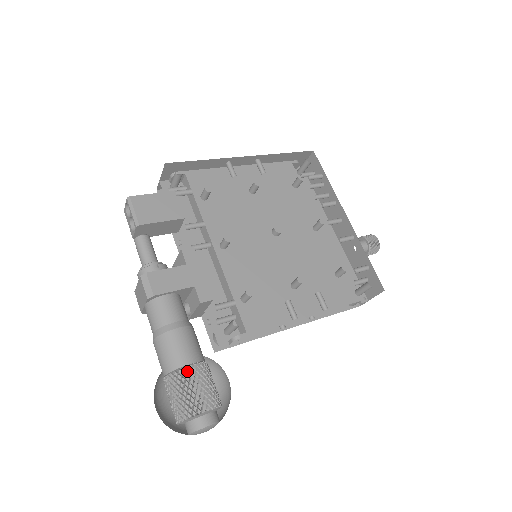
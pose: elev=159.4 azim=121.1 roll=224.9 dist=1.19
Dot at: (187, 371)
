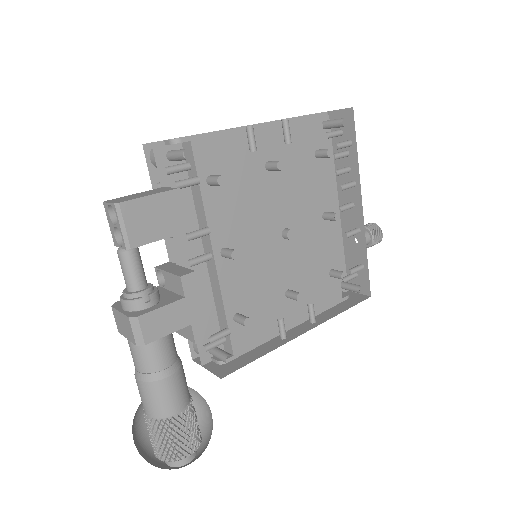
Dot at: (175, 421)
